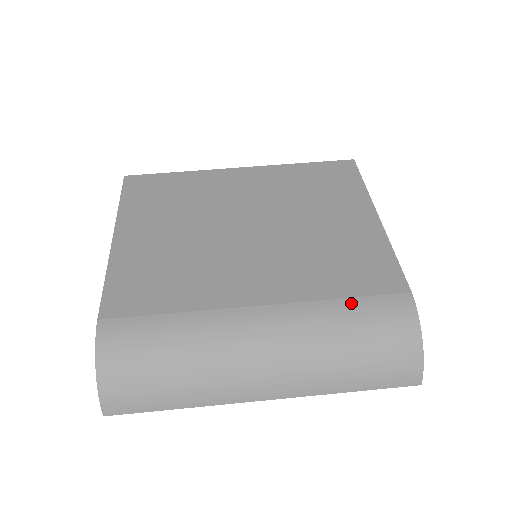
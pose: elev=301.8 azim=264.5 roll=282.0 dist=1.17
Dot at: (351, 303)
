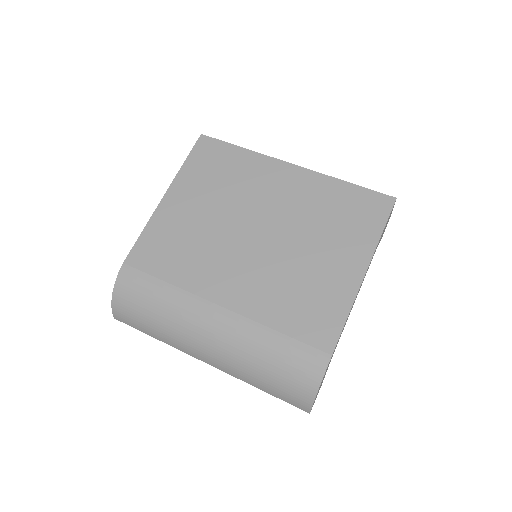
Dot at: (282, 339)
